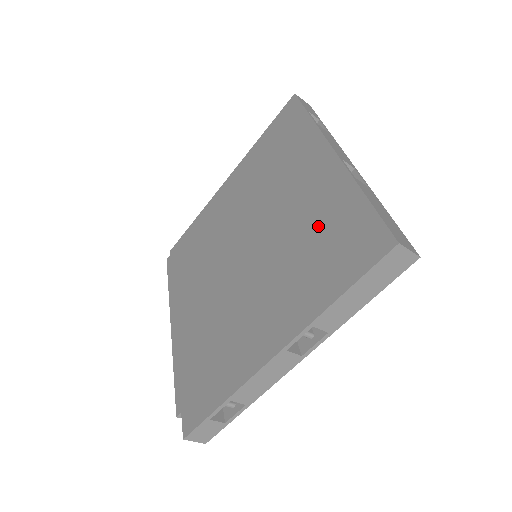
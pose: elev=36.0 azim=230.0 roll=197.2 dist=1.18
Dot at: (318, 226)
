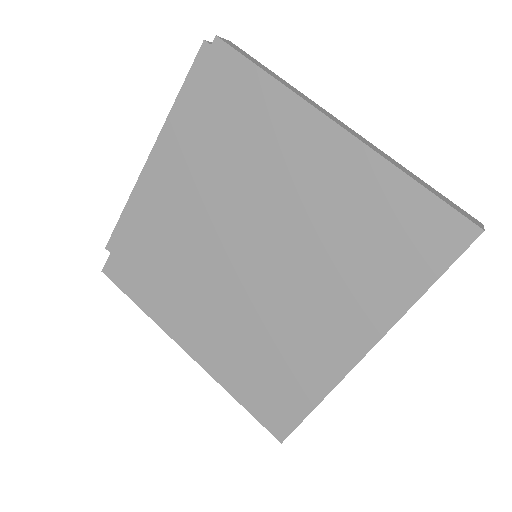
Dot at: (286, 363)
